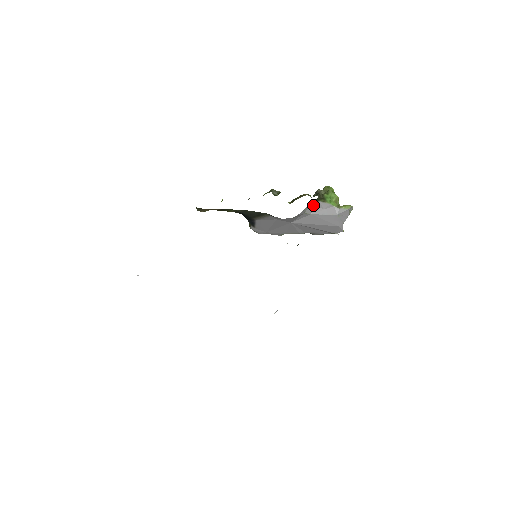
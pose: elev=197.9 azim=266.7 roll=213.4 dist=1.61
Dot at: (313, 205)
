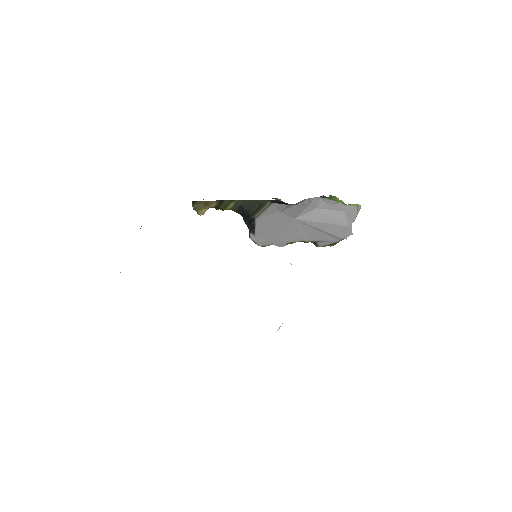
Dot at: (318, 199)
